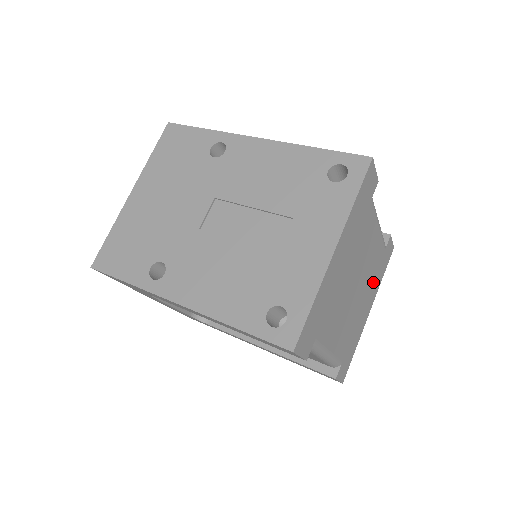
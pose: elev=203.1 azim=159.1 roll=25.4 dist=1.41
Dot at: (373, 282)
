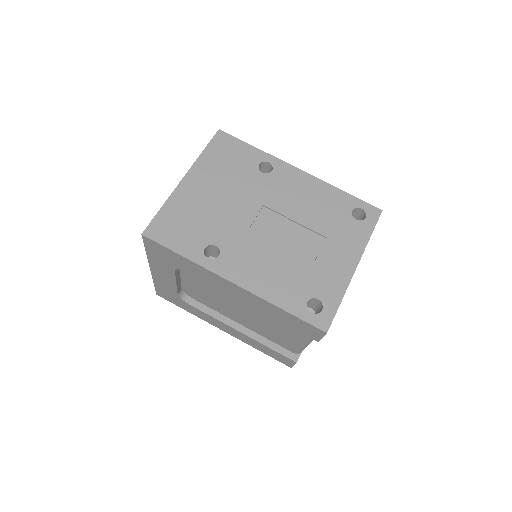
Dot at: occluded
